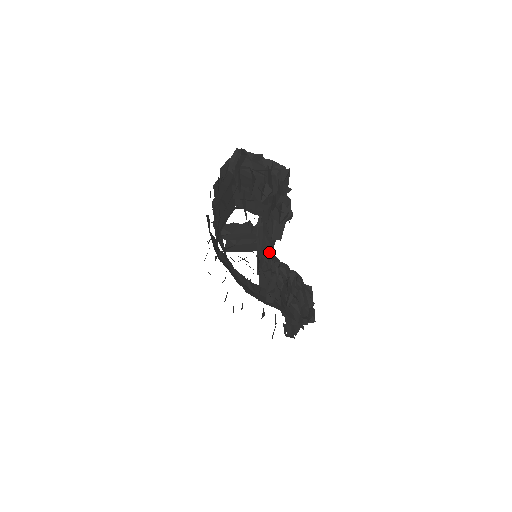
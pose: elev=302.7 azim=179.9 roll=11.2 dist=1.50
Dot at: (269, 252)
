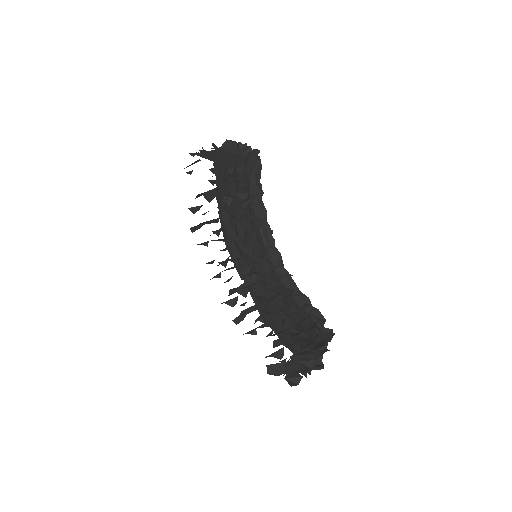
Dot at: occluded
